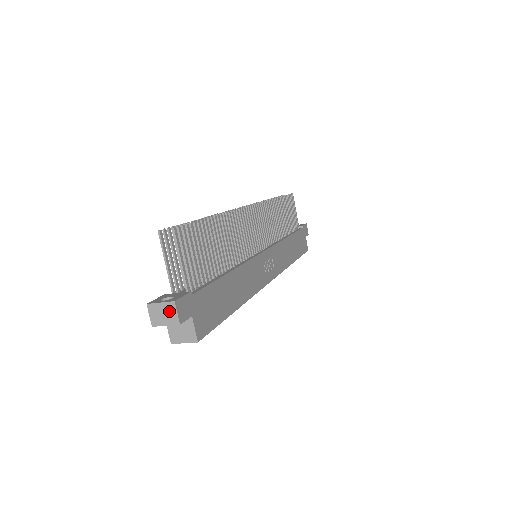
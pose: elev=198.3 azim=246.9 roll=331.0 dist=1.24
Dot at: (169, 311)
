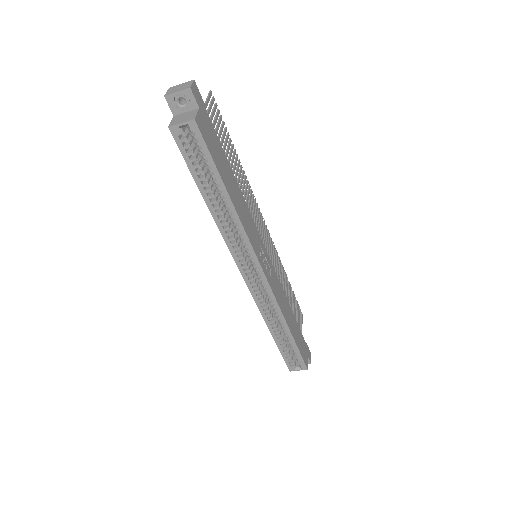
Dot at: (186, 85)
